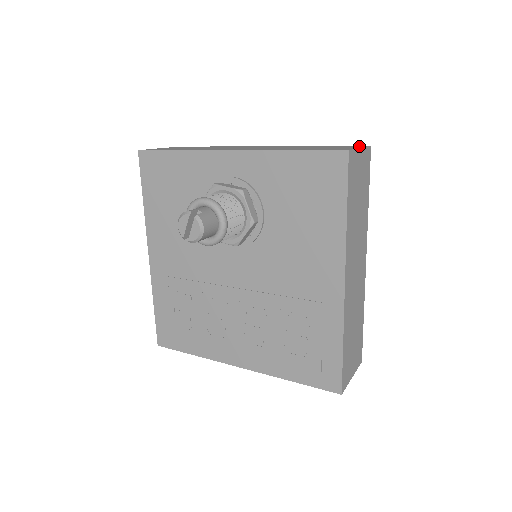
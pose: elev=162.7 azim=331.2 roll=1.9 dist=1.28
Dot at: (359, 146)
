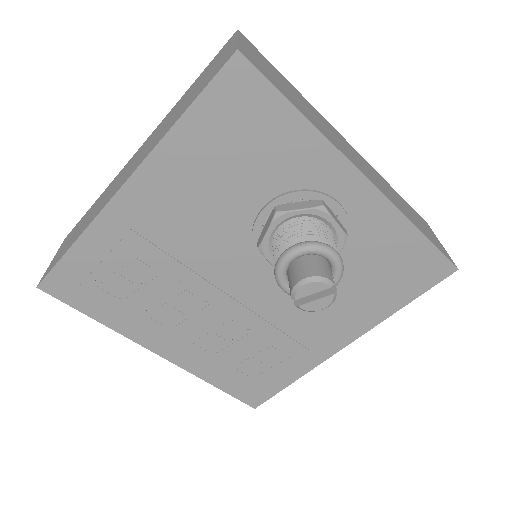
Dot at: (429, 227)
